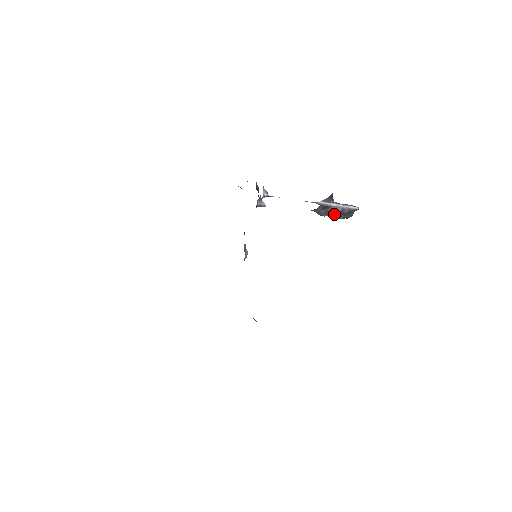
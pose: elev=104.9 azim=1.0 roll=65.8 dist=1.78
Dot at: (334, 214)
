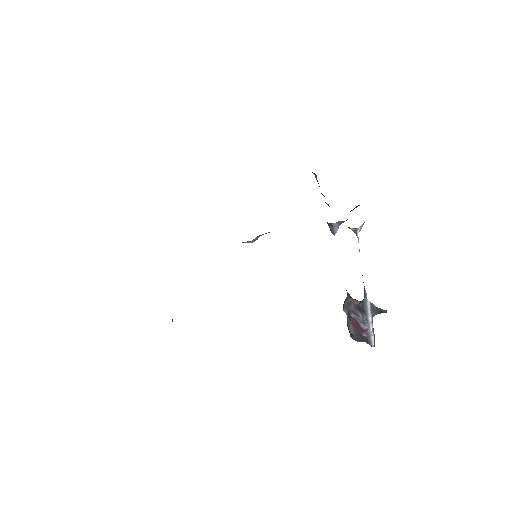
Dot at: (353, 321)
